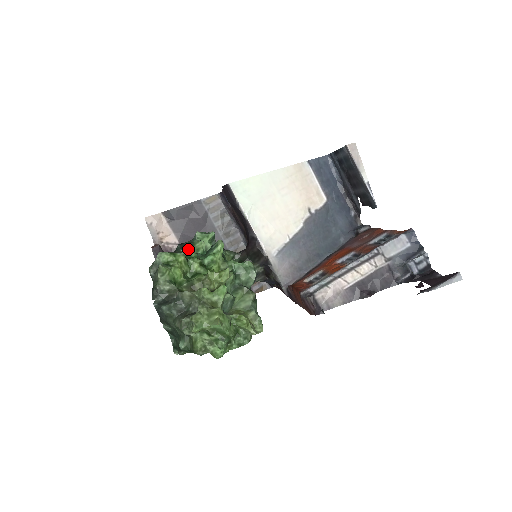
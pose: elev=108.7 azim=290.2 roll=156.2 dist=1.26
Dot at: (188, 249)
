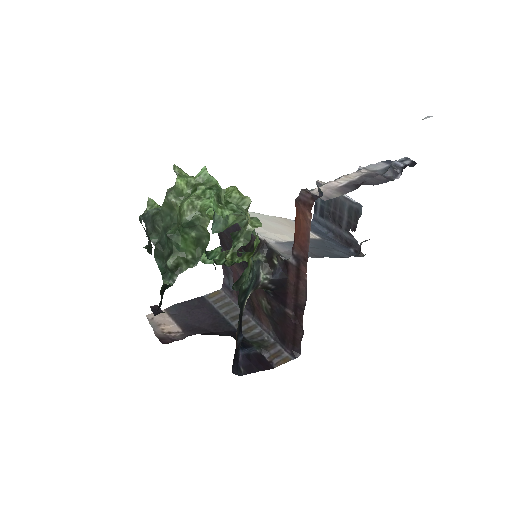
Dot at: occluded
